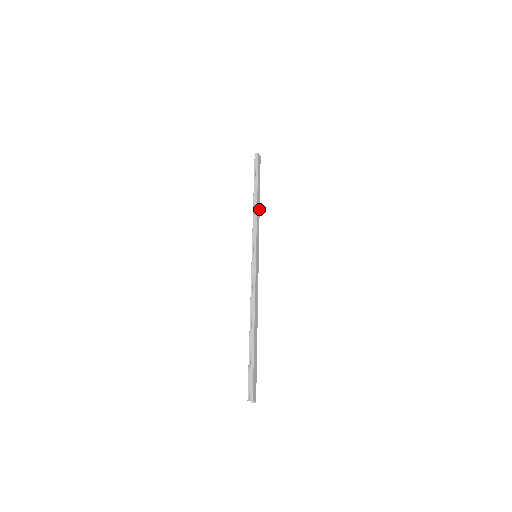
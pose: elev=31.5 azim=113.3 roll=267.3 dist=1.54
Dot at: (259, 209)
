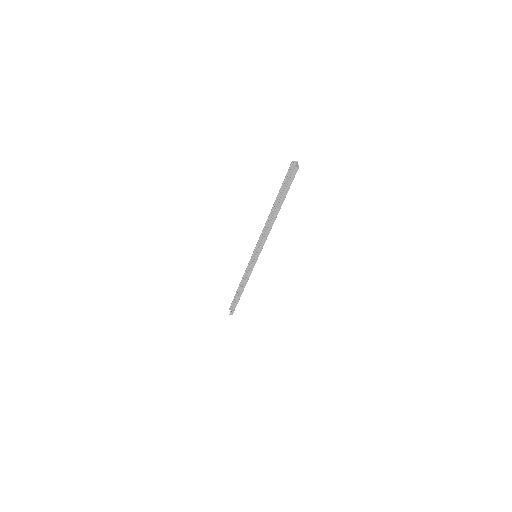
Dot at: occluded
